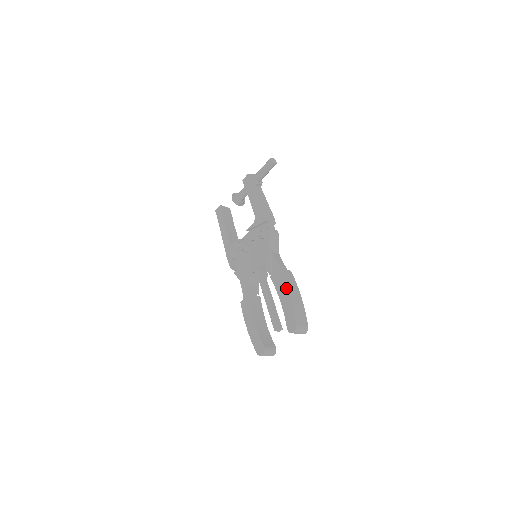
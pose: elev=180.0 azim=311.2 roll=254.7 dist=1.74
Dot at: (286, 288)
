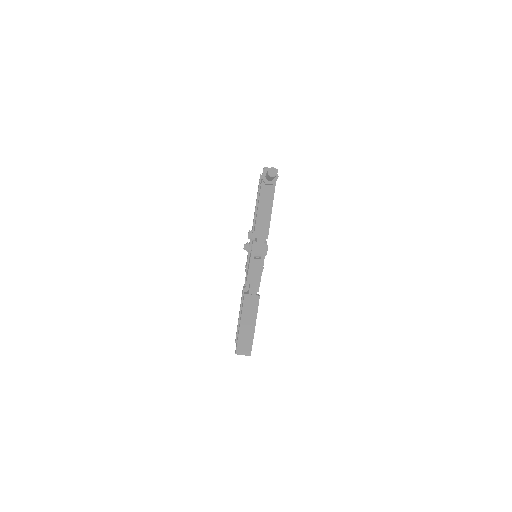
Dot at: (241, 316)
